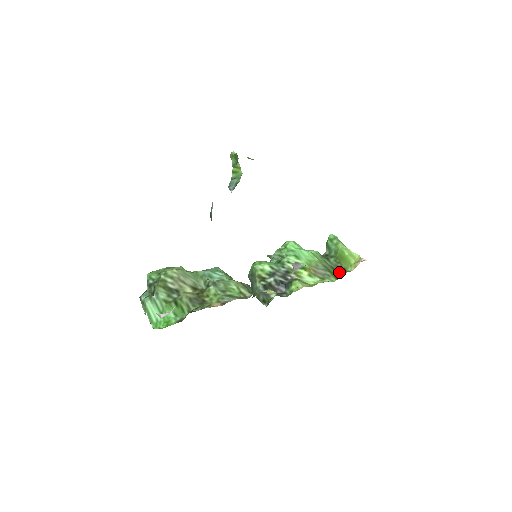
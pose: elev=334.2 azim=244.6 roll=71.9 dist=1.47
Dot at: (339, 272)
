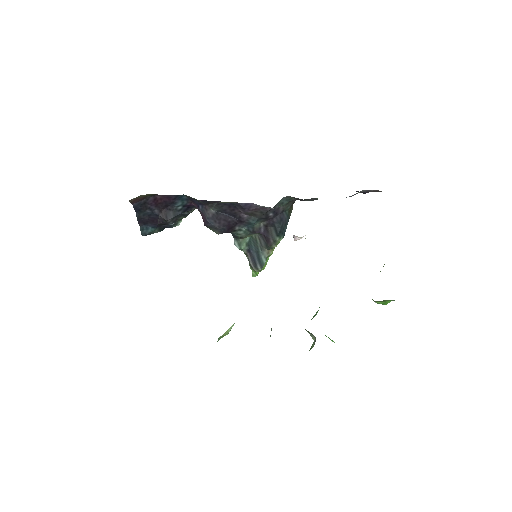
Dot at: occluded
